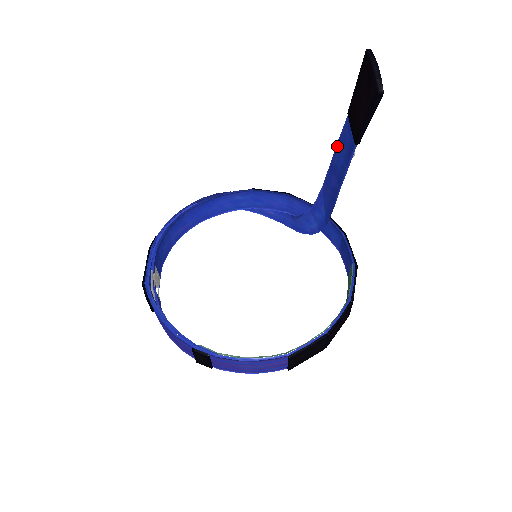
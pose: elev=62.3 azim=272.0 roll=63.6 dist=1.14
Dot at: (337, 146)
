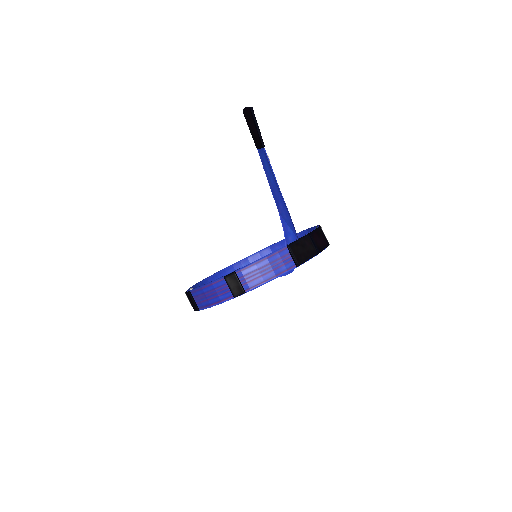
Dot at: (265, 173)
